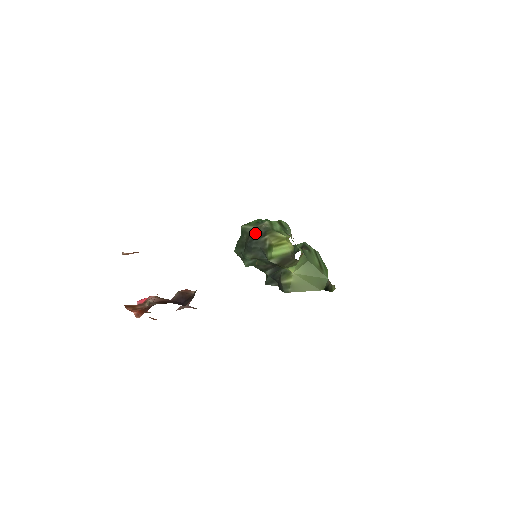
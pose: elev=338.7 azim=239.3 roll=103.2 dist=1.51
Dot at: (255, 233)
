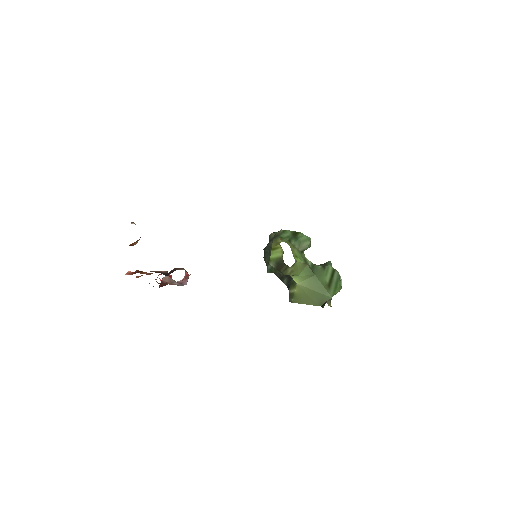
Dot at: (272, 239)
